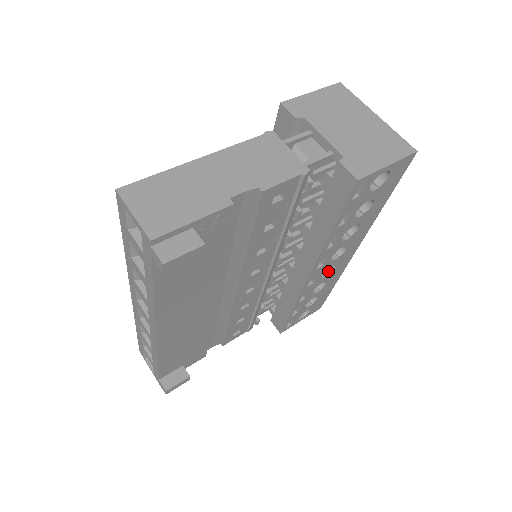
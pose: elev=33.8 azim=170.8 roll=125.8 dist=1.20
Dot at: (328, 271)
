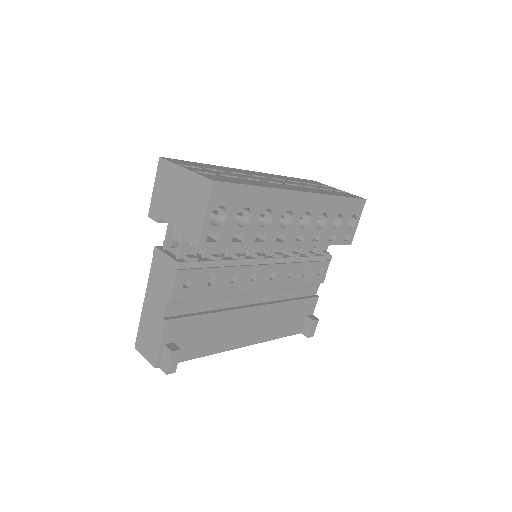
Dot at: (309, 215)
